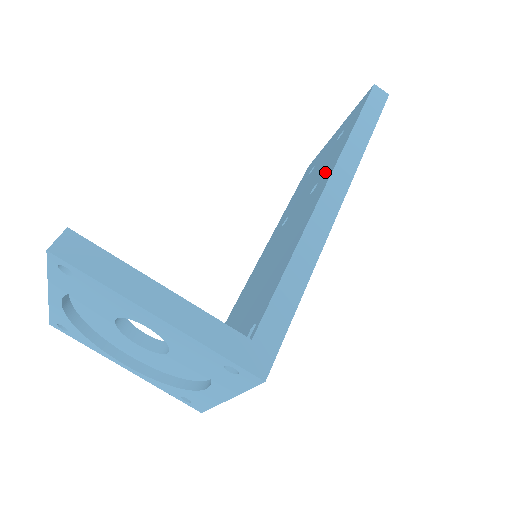
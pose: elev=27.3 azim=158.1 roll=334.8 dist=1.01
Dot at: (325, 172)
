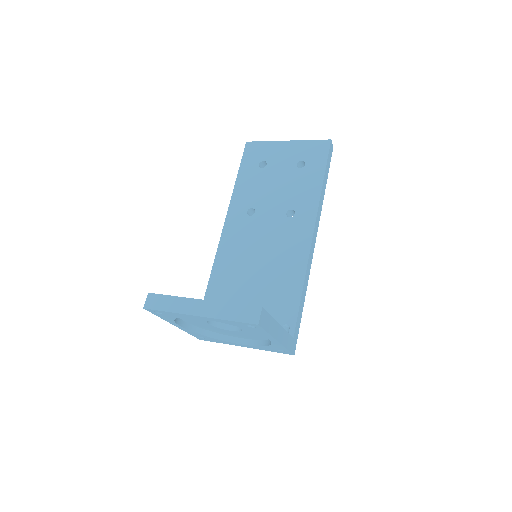
Dot at: (302, 208)
